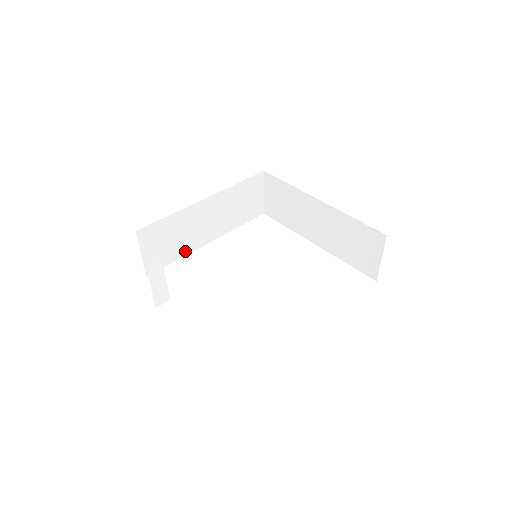
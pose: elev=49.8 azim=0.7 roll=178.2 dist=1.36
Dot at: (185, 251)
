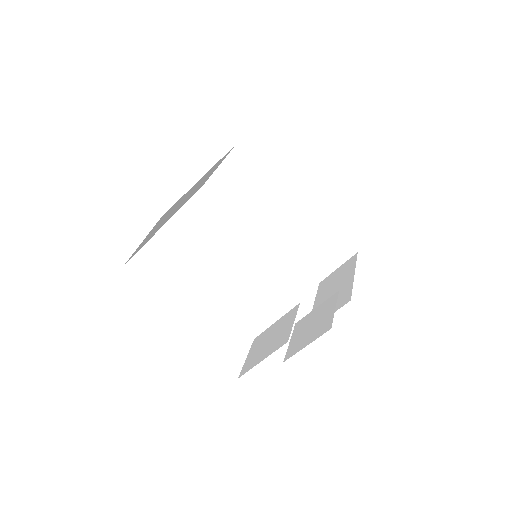
Dot at: (157, 230)
